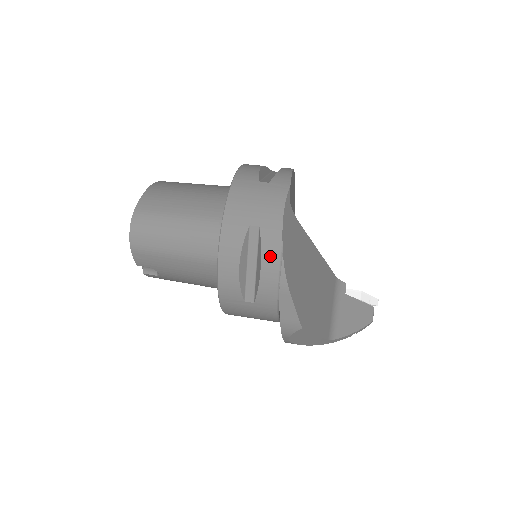
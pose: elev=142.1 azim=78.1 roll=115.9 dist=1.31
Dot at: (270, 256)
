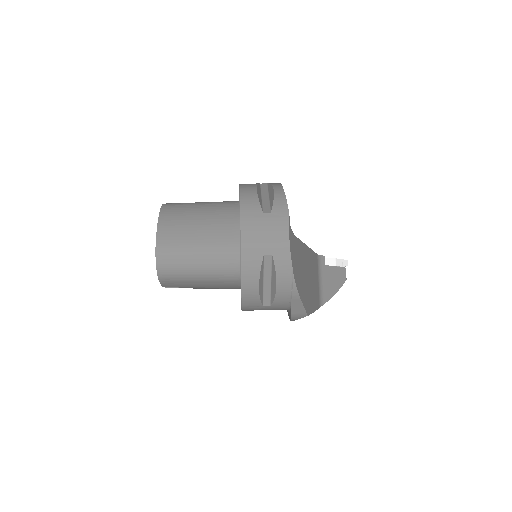
Dot at: (283, 276)
